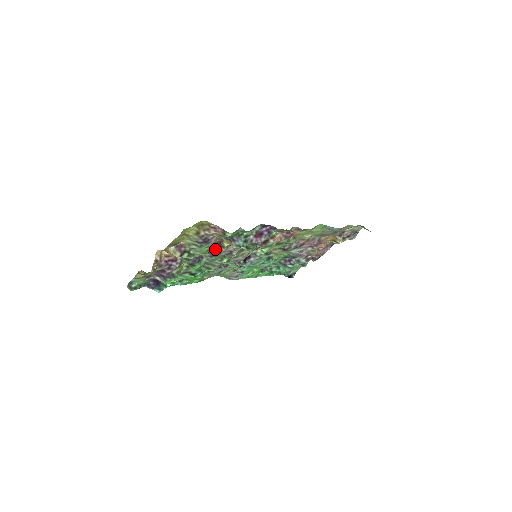
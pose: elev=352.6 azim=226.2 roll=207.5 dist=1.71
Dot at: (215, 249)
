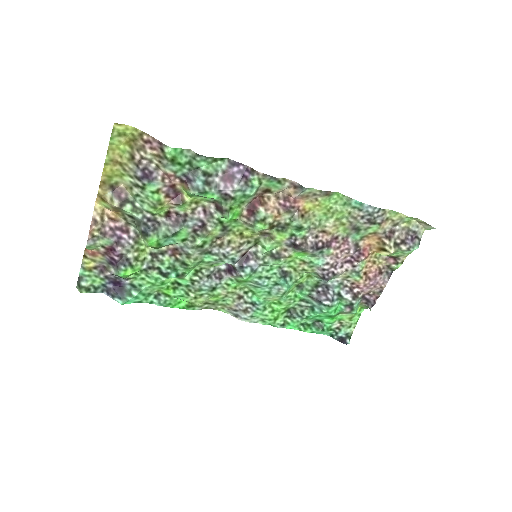
Dot at: (177, 213)
